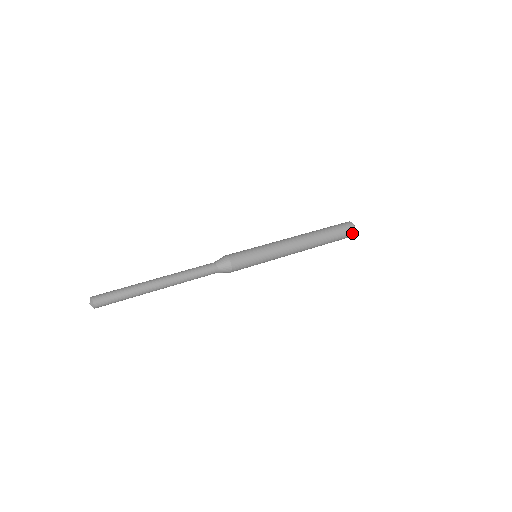
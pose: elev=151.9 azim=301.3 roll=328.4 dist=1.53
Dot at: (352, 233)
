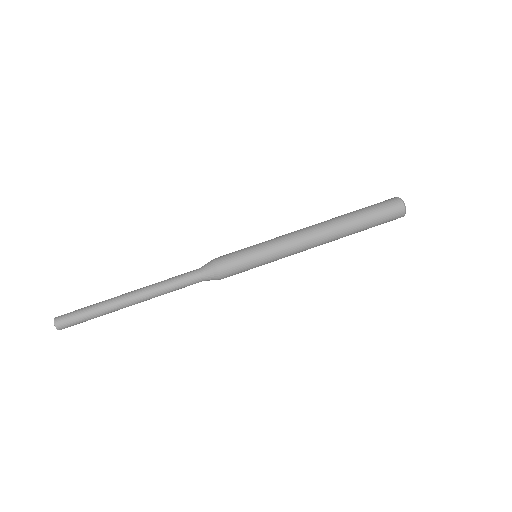
Dot at: occluded
